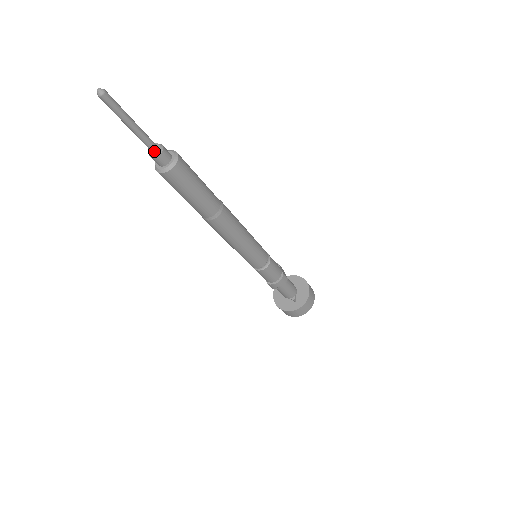
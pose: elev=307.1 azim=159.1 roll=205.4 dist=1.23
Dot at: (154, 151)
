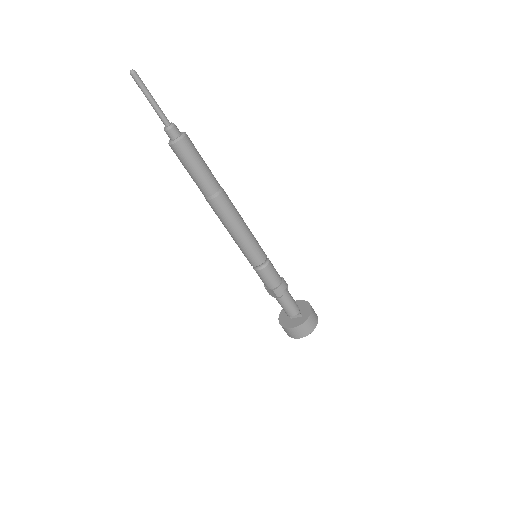
Dot at: (169, 125)
